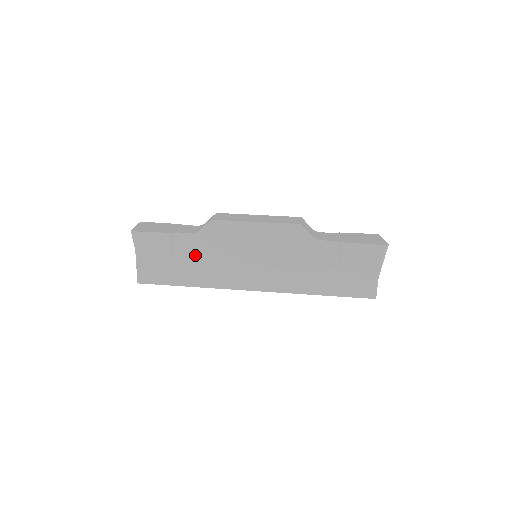
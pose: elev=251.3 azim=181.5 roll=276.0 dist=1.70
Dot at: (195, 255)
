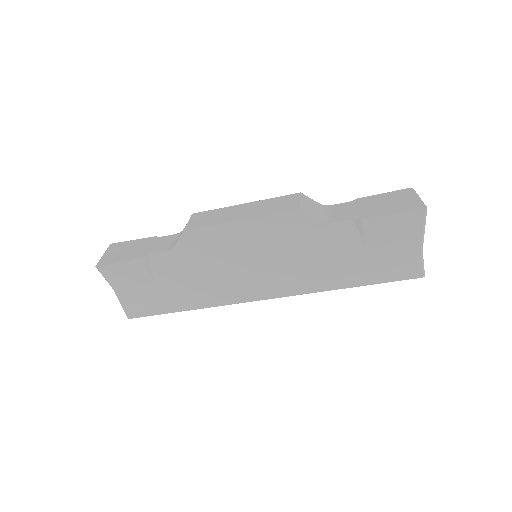
Dot at: (180, 275)
